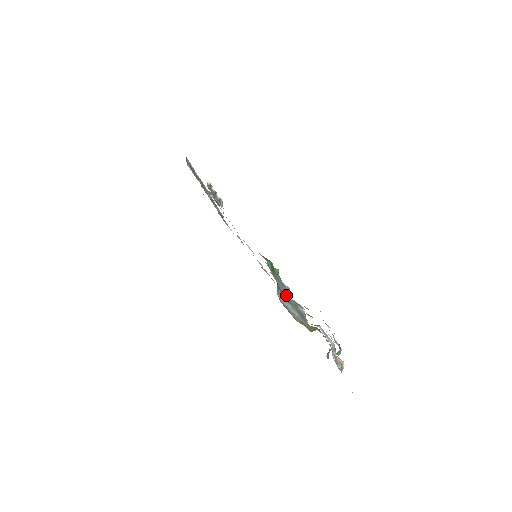
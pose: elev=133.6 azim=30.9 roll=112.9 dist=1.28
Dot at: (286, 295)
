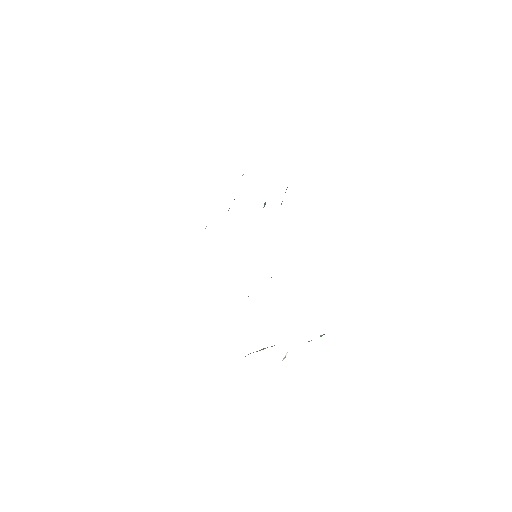
Dot at: occluded
